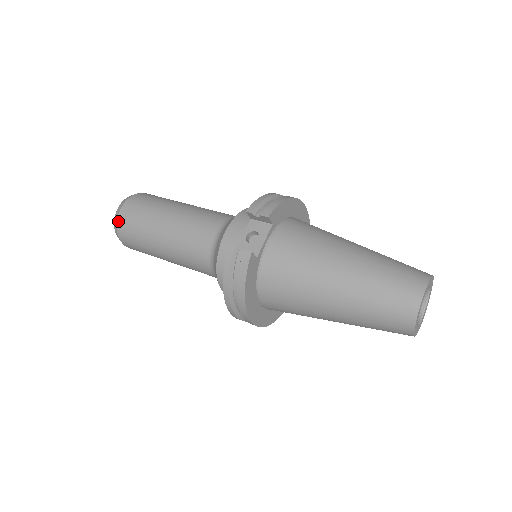
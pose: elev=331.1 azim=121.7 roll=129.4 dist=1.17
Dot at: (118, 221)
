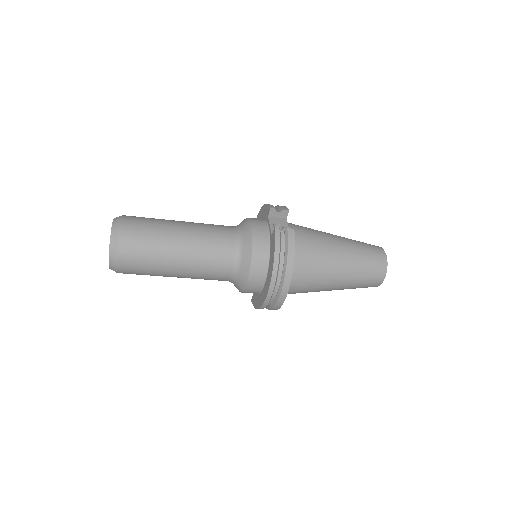
Dot at: (120, 234)
